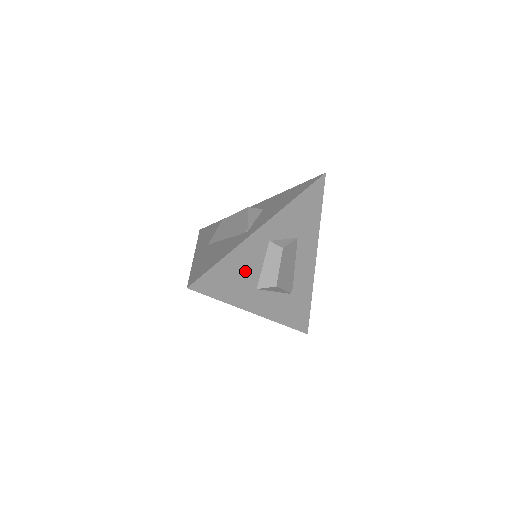
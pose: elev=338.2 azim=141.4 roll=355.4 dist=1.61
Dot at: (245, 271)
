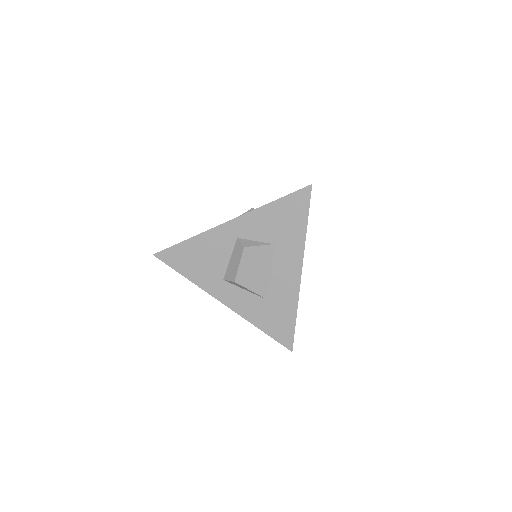
Dot at: (210, 259)
